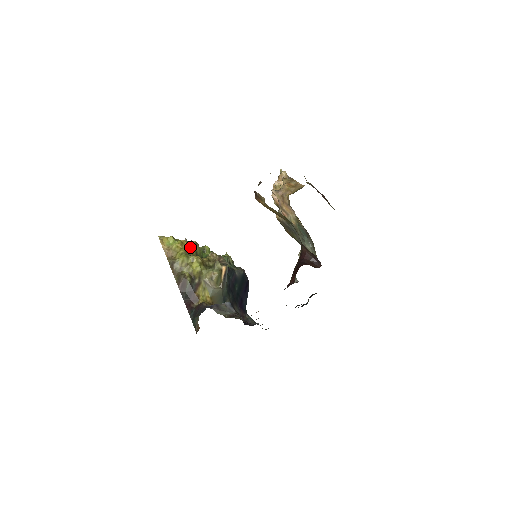
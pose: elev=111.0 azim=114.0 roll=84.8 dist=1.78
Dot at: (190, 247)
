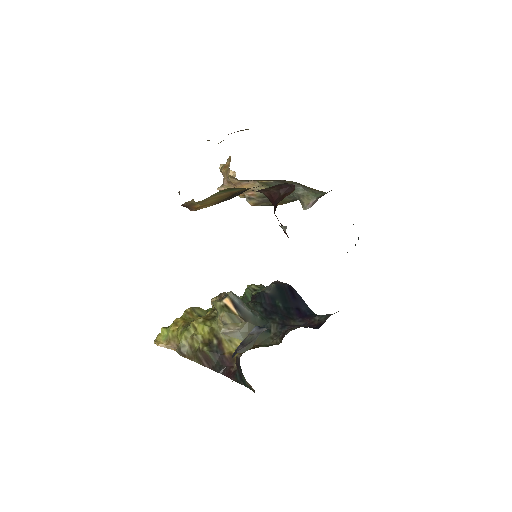
Dot at: (188, 318)
